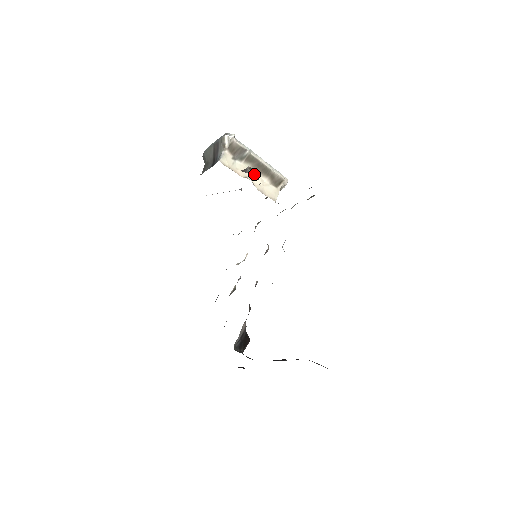
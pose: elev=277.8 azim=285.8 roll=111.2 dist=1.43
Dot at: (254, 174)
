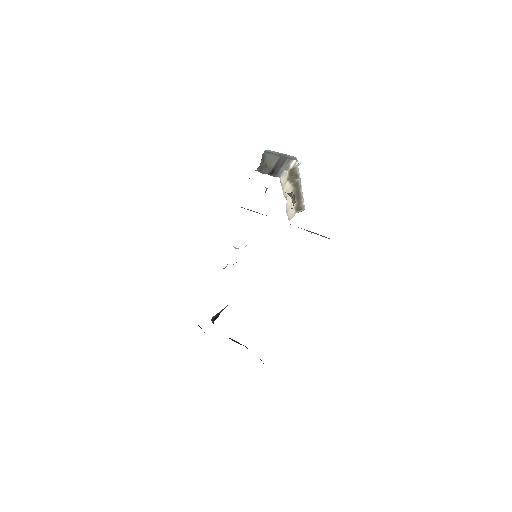
Dot at: (293, 200)
